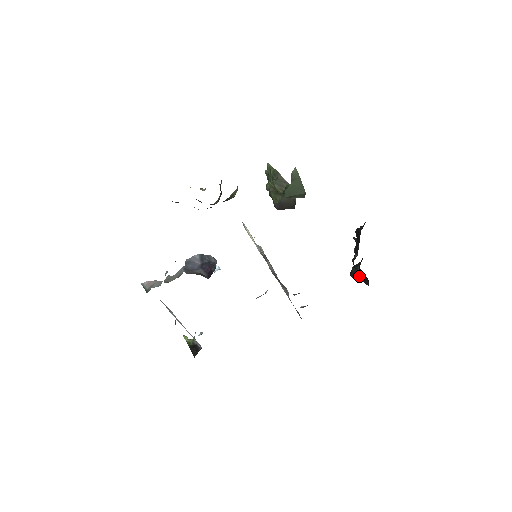
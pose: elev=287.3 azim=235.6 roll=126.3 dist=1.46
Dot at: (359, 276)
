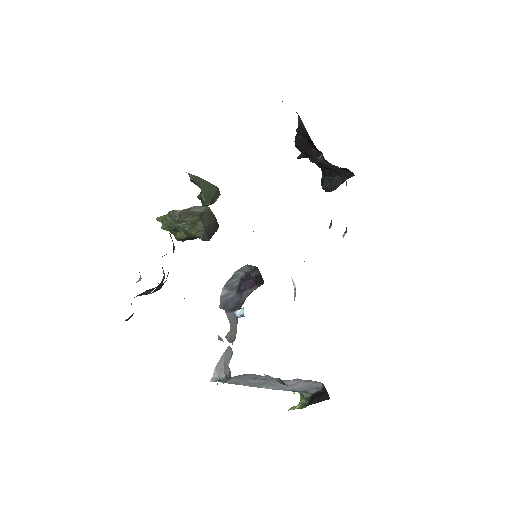
Dot at: (337, 181)
